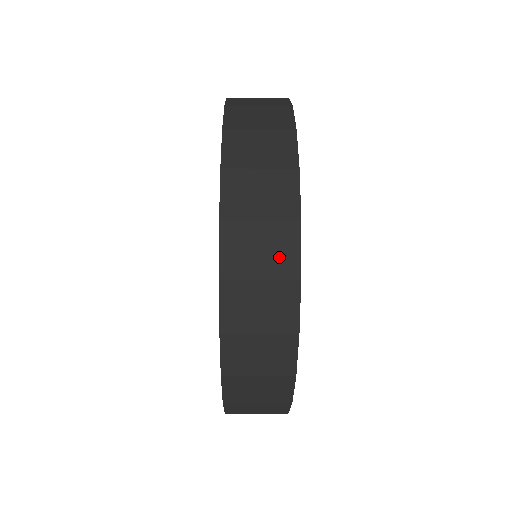
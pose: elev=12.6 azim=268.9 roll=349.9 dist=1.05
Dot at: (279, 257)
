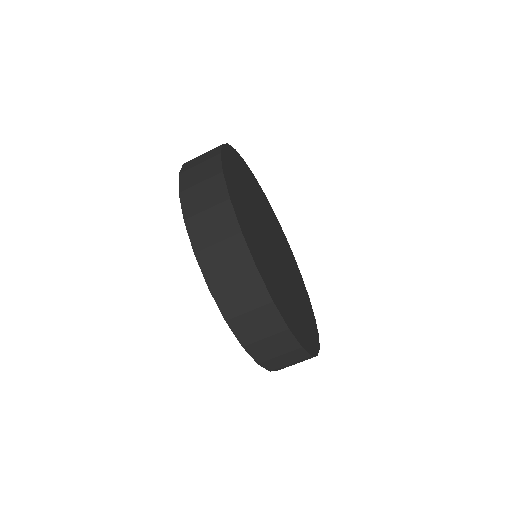
Dot at: (224, 225)
